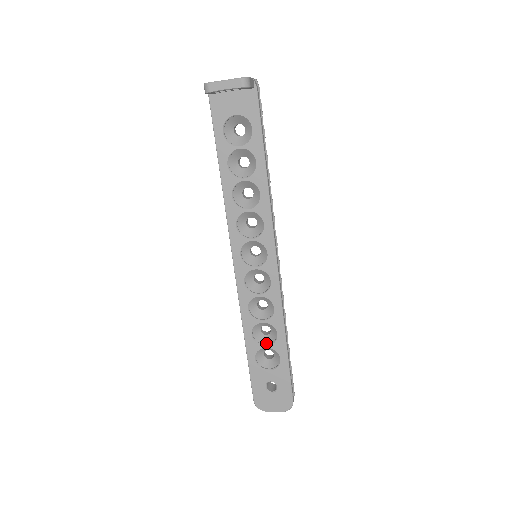
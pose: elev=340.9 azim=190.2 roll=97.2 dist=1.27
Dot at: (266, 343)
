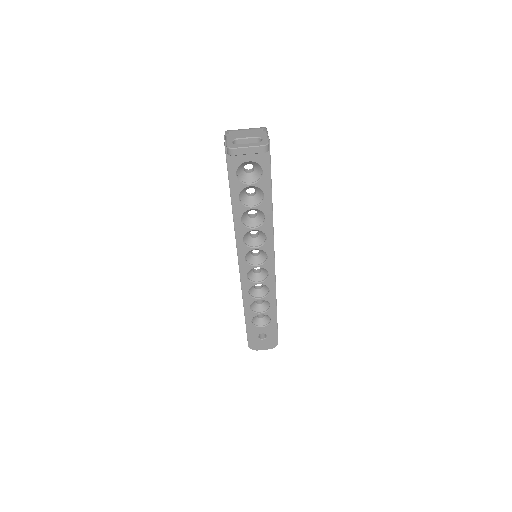
Dot at: (260, 311)
